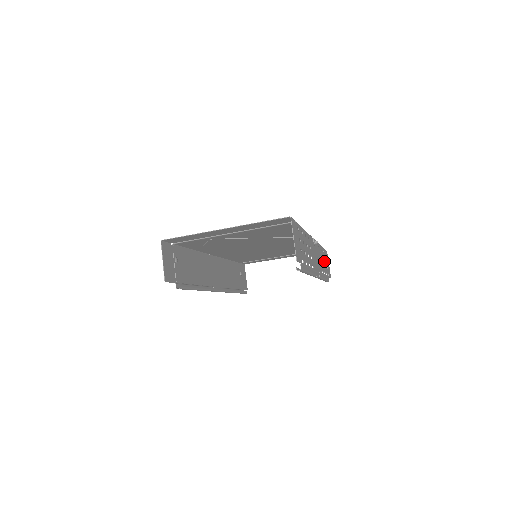
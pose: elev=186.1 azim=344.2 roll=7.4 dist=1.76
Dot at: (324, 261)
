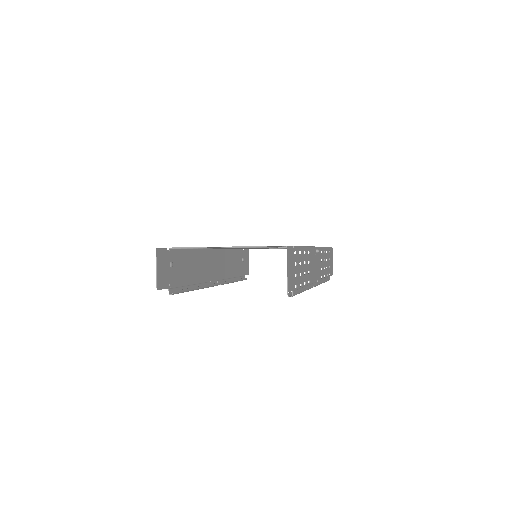
Dot at: (326, 262)
